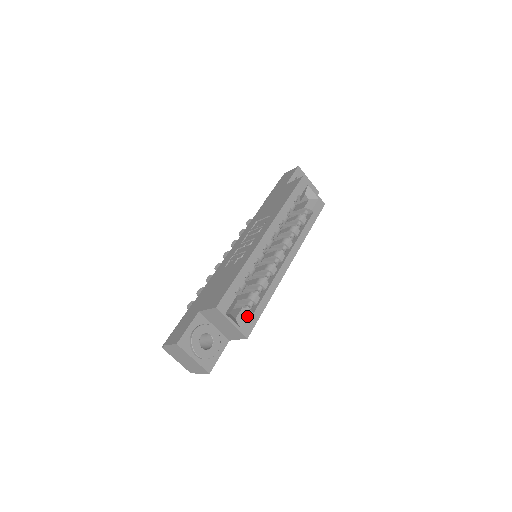
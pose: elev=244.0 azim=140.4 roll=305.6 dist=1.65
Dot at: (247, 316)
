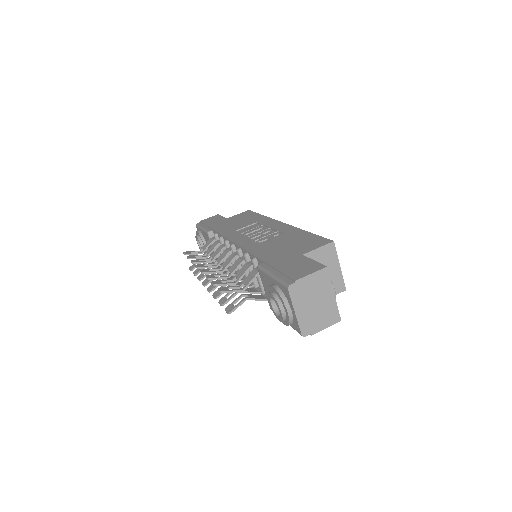
Dot at: occluded
